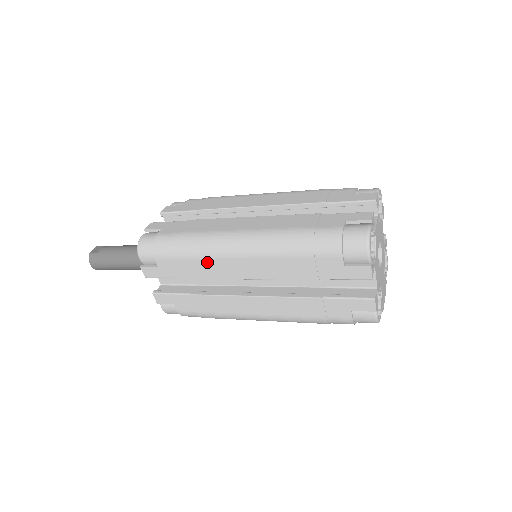
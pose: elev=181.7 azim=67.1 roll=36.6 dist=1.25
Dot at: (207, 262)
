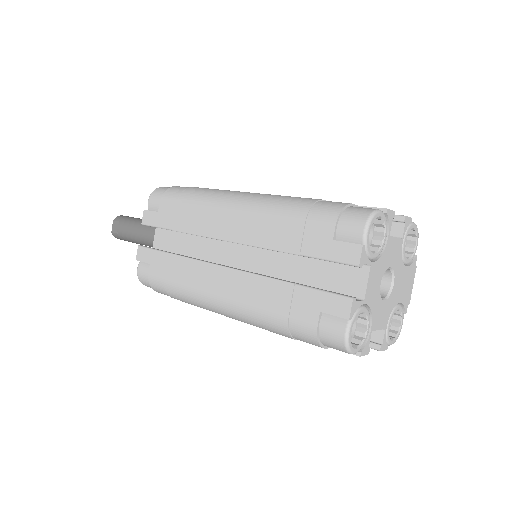
Dot at: occluded
